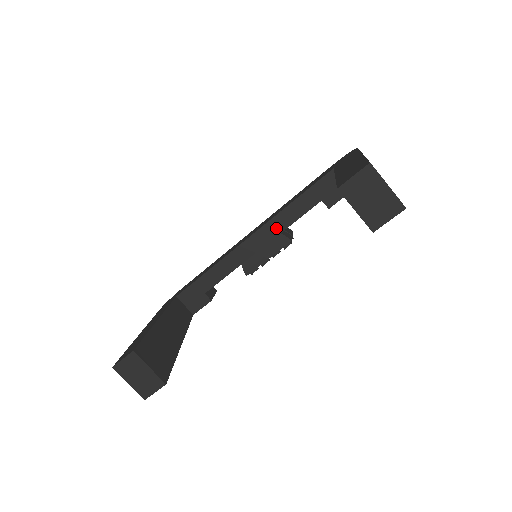
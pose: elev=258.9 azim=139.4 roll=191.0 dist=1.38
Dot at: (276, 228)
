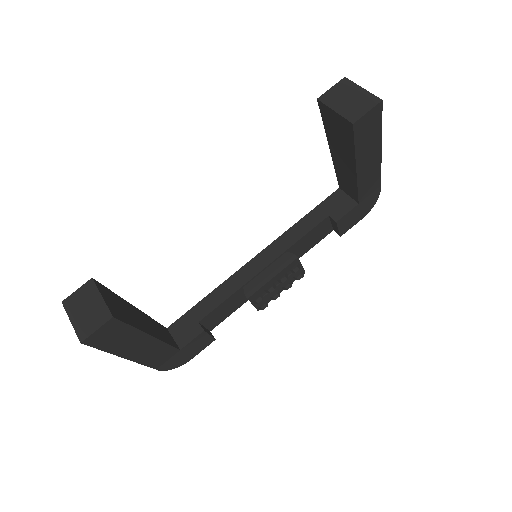
Dot at: (282, 245)
